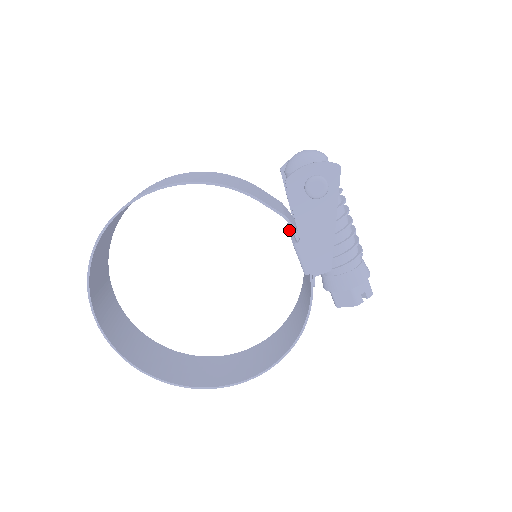
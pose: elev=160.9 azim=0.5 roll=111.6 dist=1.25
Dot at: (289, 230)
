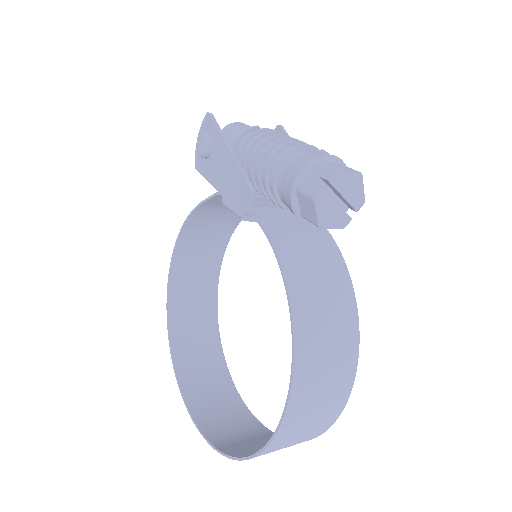
Dot at: occluded
